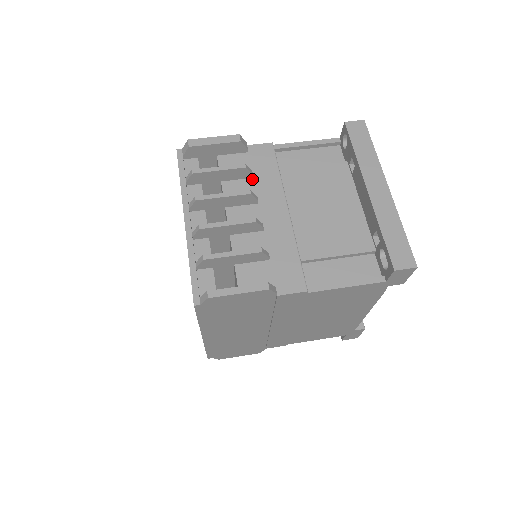
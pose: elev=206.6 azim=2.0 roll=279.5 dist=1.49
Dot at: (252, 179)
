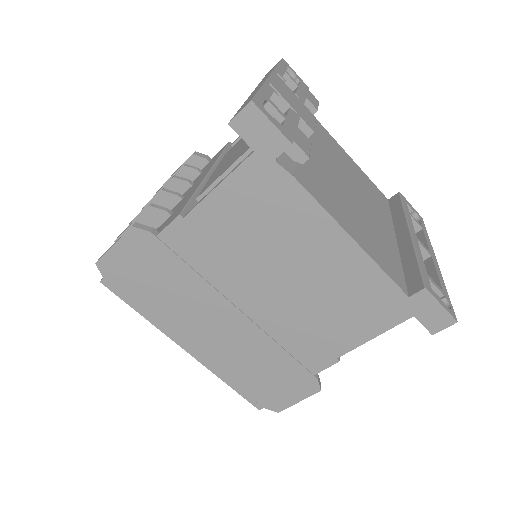
Dot at: (200, 174)
